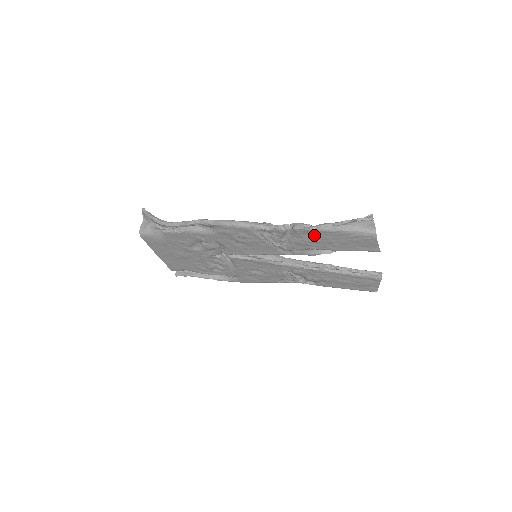
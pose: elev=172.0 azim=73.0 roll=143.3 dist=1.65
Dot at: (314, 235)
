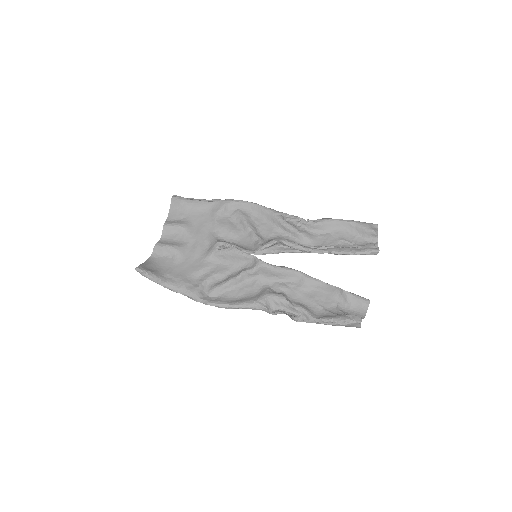
Dot at: occluded
